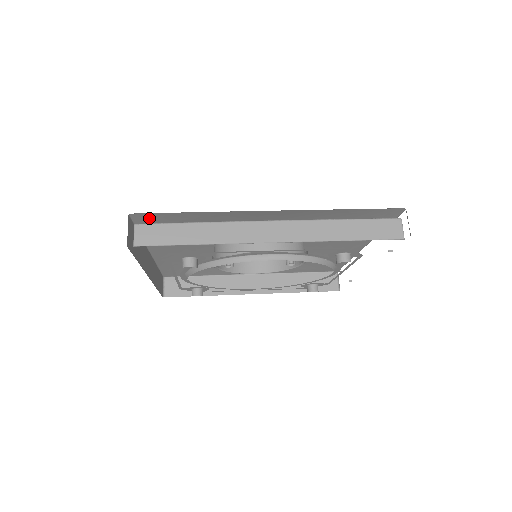
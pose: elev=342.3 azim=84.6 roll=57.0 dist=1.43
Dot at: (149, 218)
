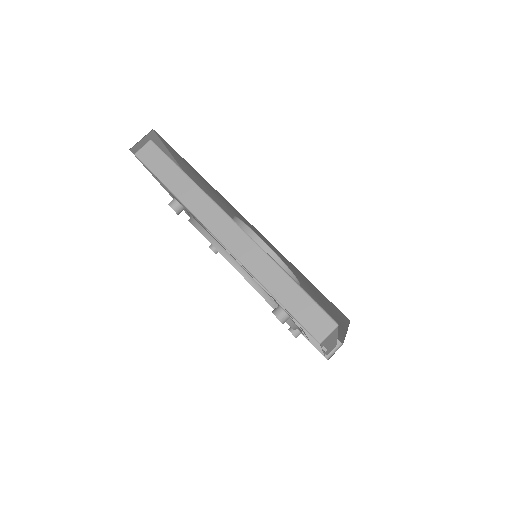
Dot at: occluded
